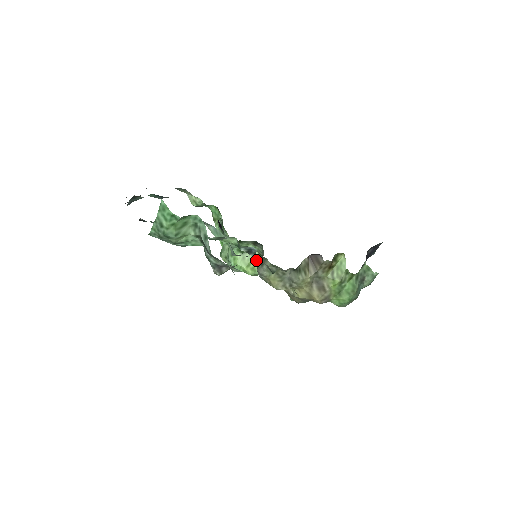
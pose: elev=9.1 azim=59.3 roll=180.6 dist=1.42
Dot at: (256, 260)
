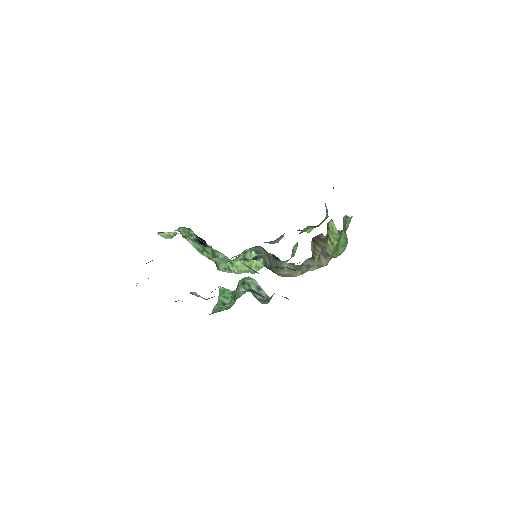
Dot at: (274, 267)
